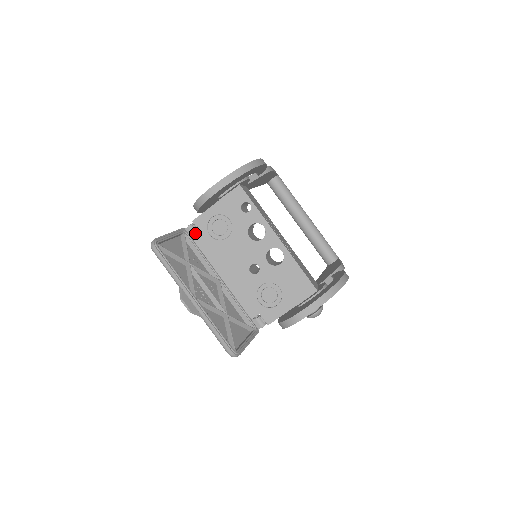
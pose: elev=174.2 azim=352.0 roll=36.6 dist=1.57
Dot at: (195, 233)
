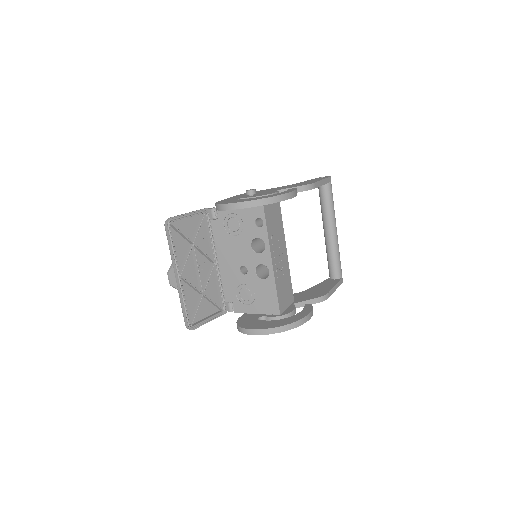
Dot at: (214, 217)
